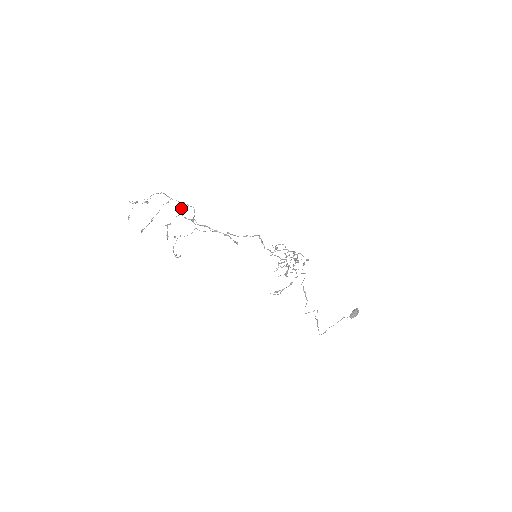
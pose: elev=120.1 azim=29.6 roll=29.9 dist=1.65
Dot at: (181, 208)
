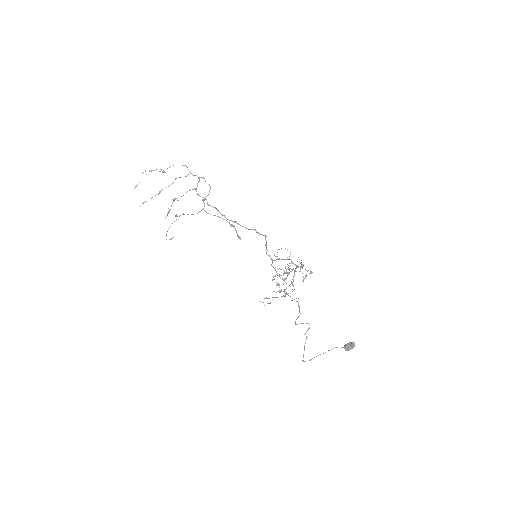
Dot at: (198, 182)
